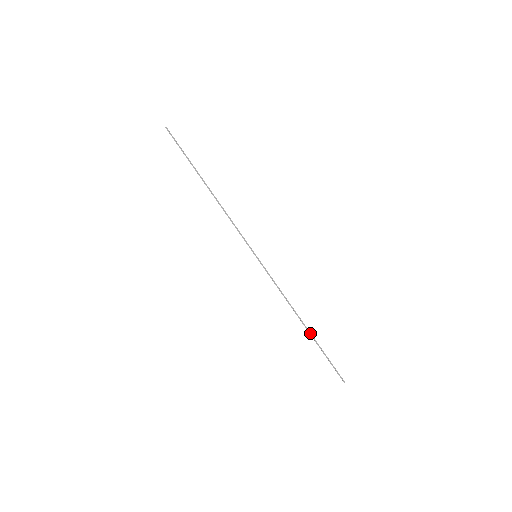
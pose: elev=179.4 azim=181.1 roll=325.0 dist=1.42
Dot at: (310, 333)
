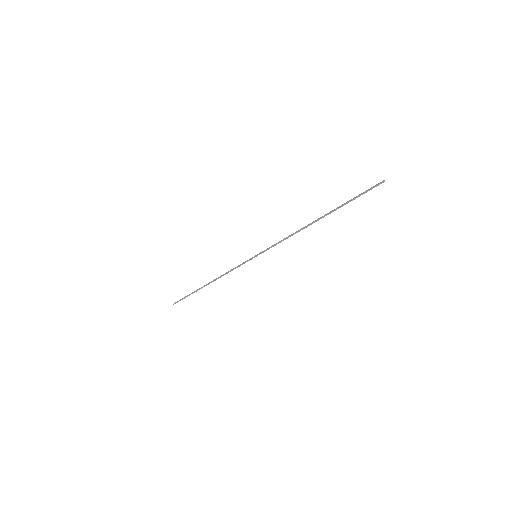
Dot at: (326, 215)
